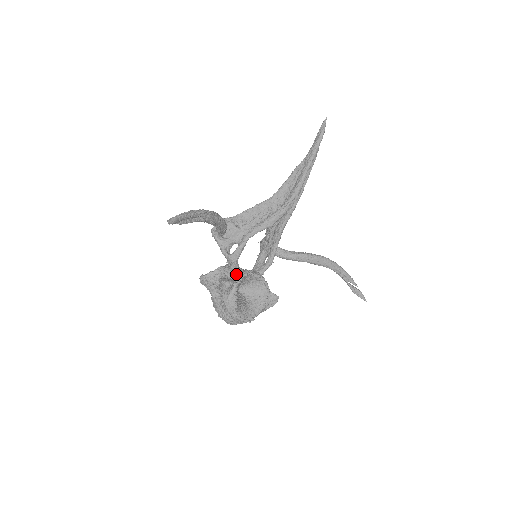
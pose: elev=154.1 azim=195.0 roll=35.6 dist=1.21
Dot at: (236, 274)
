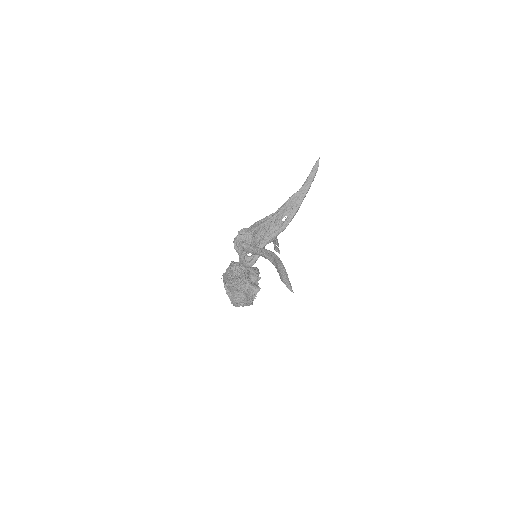
Dot at: (253, 277)
